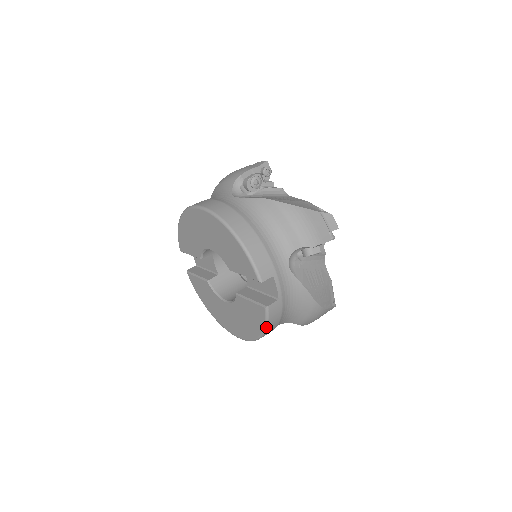
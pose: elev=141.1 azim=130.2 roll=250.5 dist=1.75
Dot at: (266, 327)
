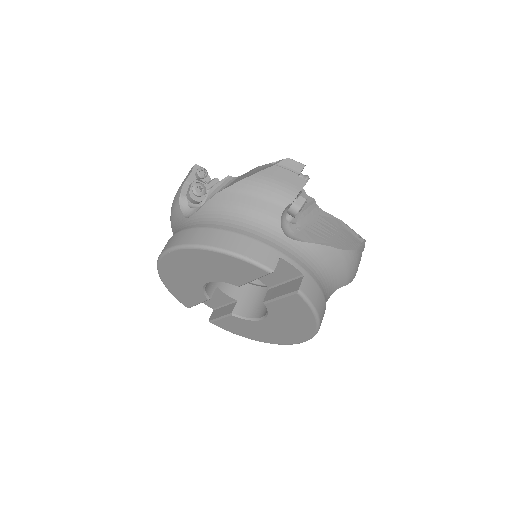
Dot at: (315, 311)
